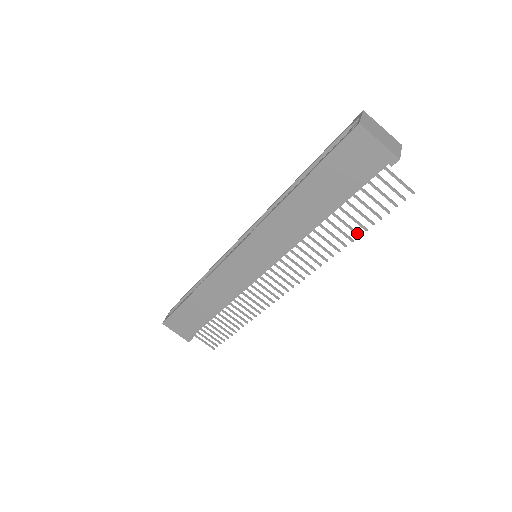
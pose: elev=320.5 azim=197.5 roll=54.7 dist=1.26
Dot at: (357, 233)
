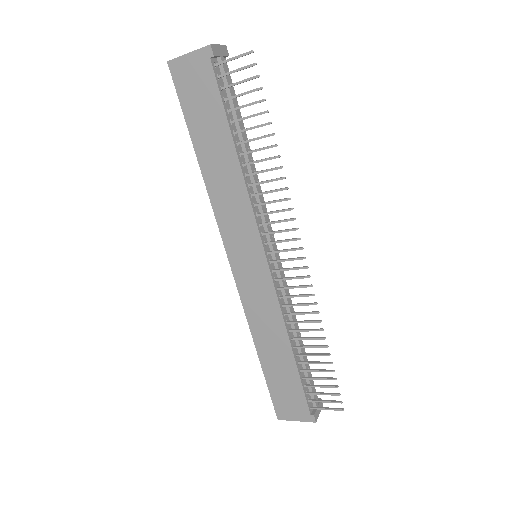
Dot at: (269, 135)
